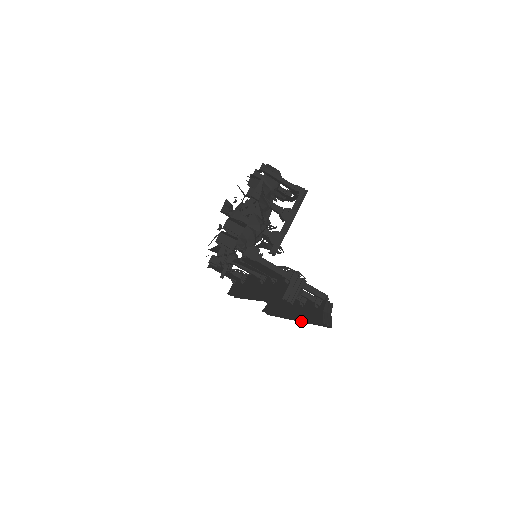
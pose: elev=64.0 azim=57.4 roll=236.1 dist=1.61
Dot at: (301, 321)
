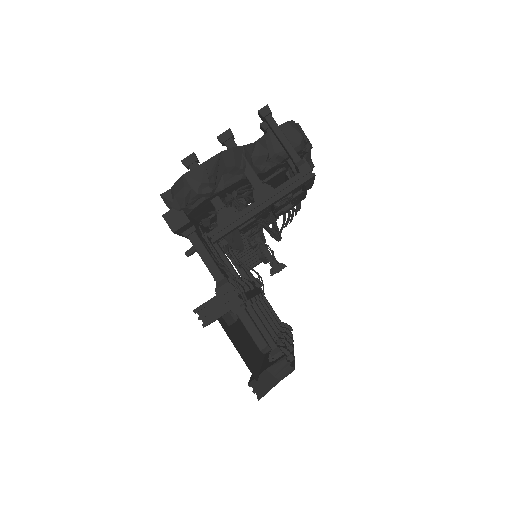
Dot at: occluded
